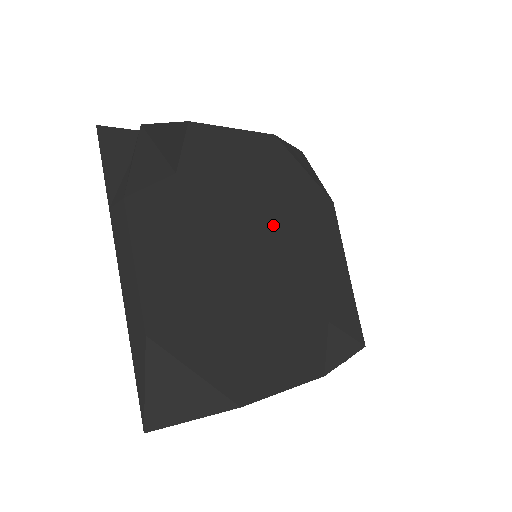
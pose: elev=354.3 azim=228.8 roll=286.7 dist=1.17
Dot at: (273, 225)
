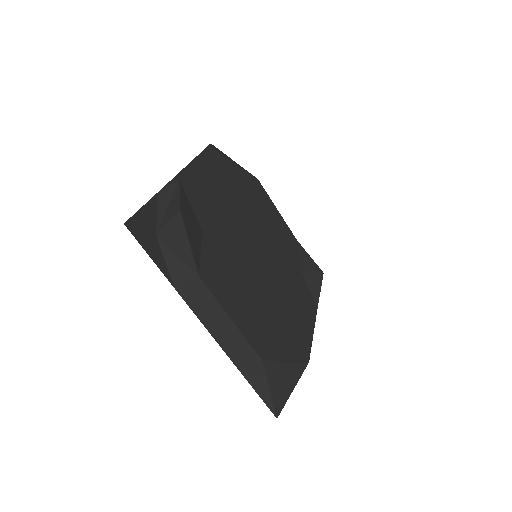
Dot at: (251, 225)
